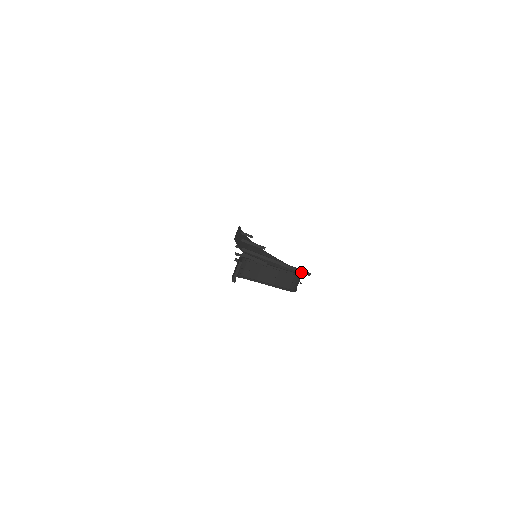
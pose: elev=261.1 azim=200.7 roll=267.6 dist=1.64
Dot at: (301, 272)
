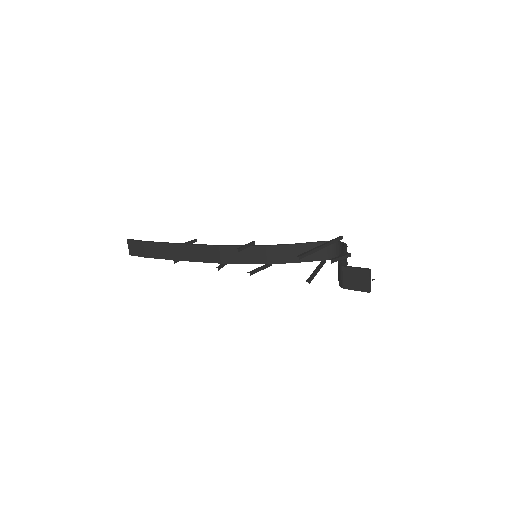
Dot at: (338, 241)
